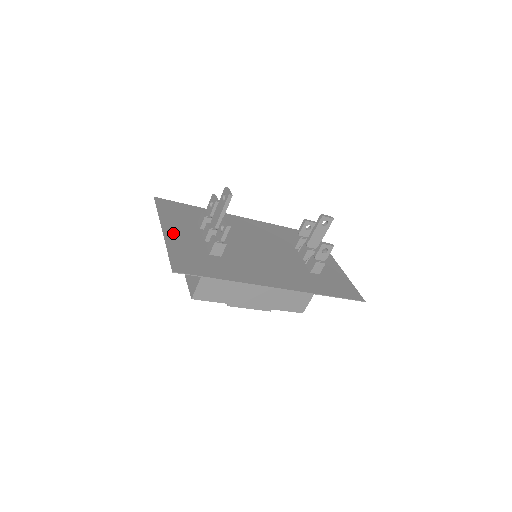
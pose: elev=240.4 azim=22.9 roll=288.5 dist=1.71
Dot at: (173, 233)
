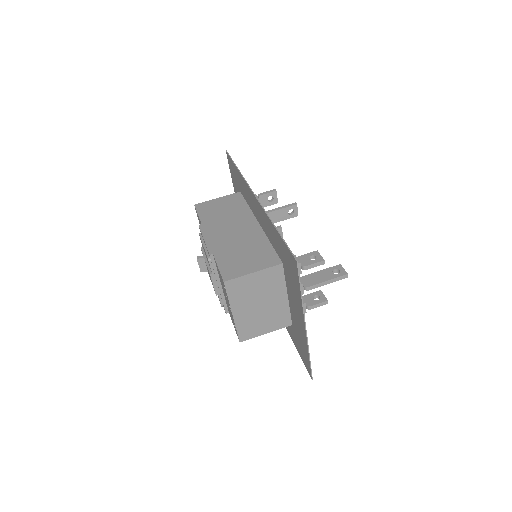
Dot at: occluded
